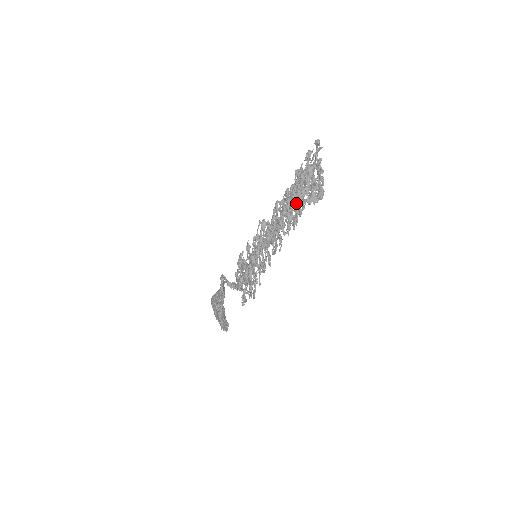
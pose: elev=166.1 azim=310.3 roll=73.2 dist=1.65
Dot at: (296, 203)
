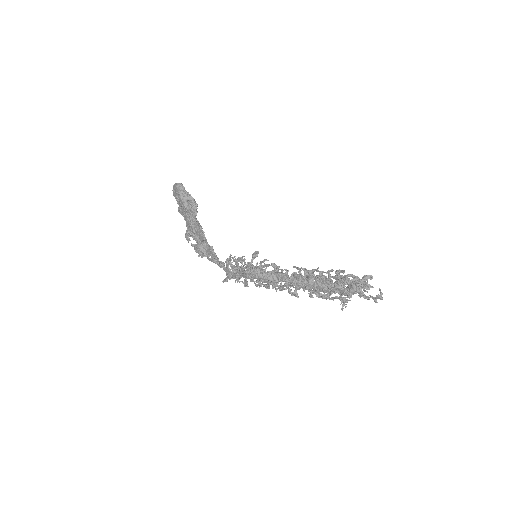
Dot at: (320, 296)
